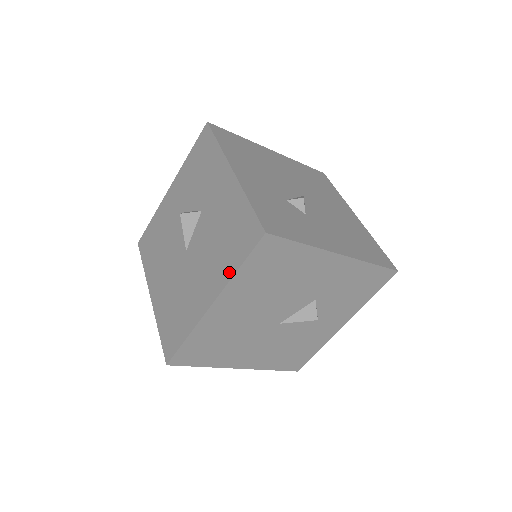
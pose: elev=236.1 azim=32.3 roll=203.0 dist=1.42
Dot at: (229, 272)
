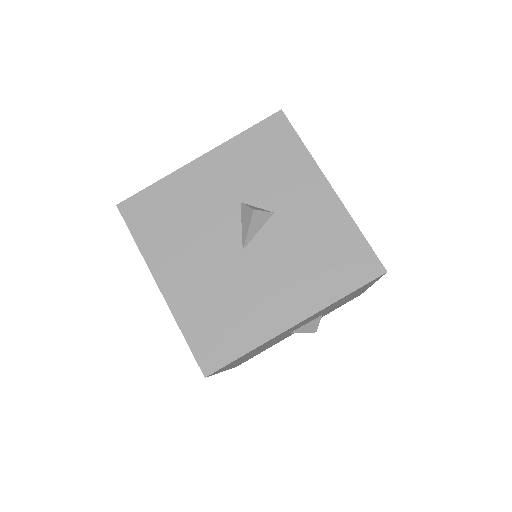
Dot at: (329, 296)
